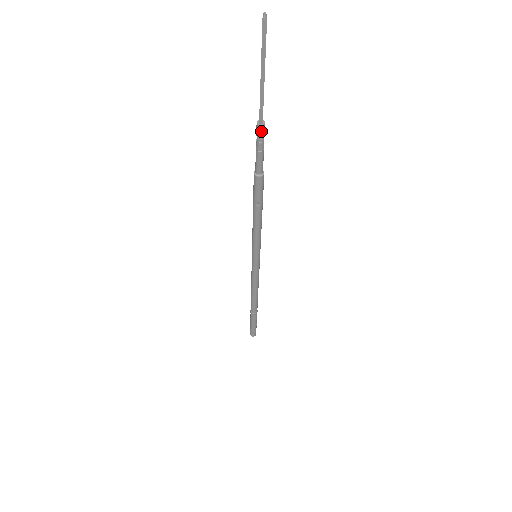
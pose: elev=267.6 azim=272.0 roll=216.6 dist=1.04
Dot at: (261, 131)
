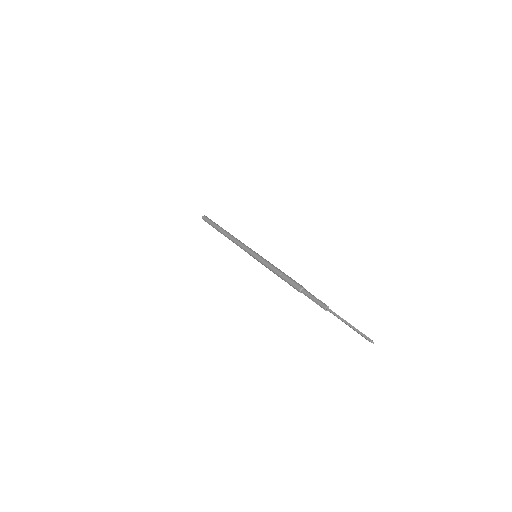
Dot at: (323, 308)
